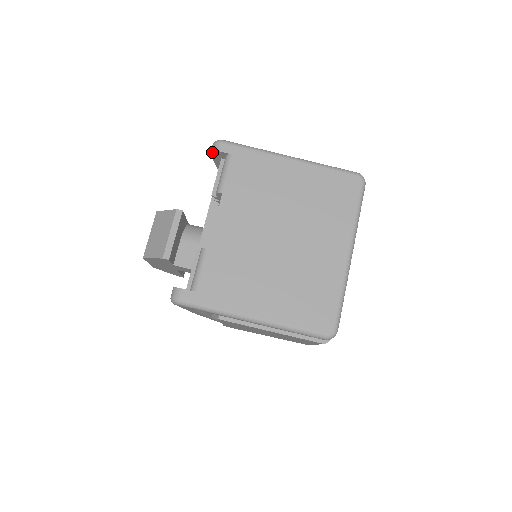
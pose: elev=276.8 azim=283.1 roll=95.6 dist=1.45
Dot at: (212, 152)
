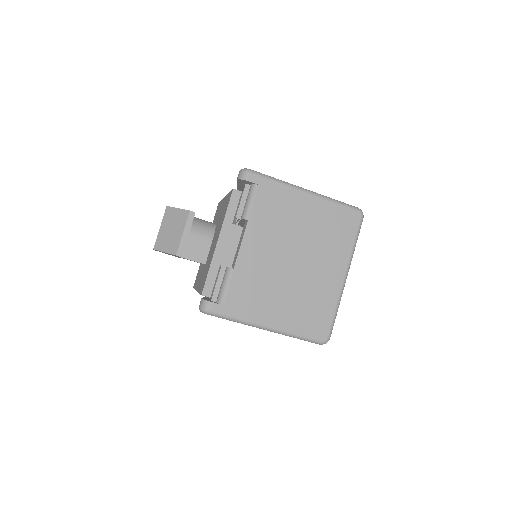
Dot at: (240, 179)
